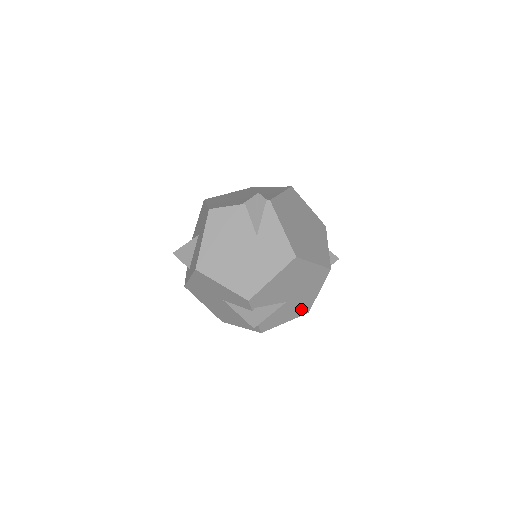
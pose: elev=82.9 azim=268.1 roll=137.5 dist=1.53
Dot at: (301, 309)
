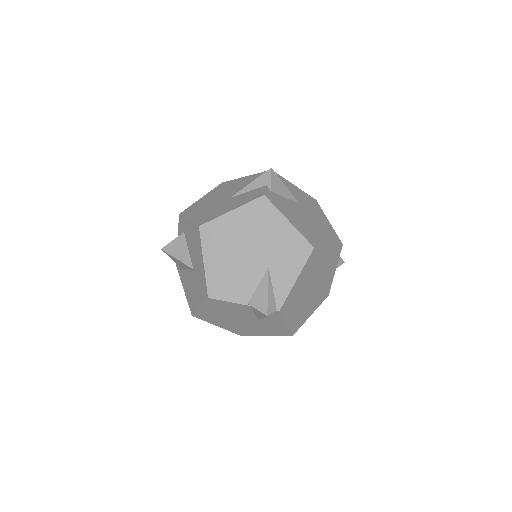
Dot at: occluded
